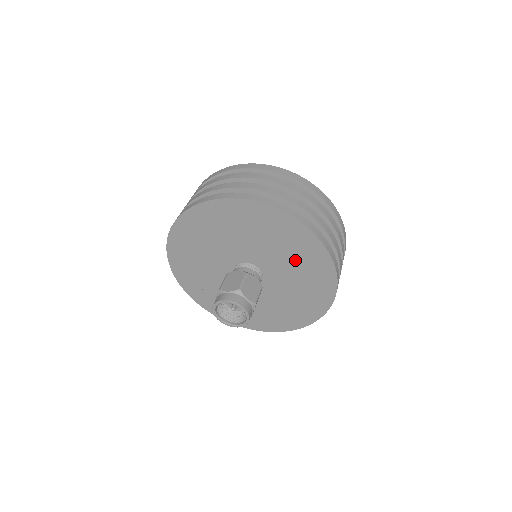
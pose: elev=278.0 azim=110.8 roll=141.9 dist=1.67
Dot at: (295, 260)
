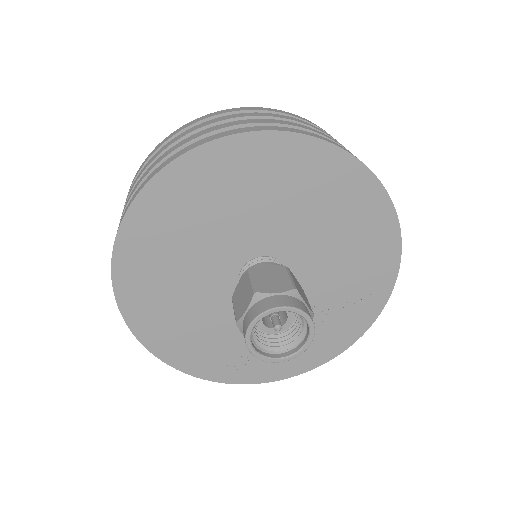
Dot at: (285, 194)
